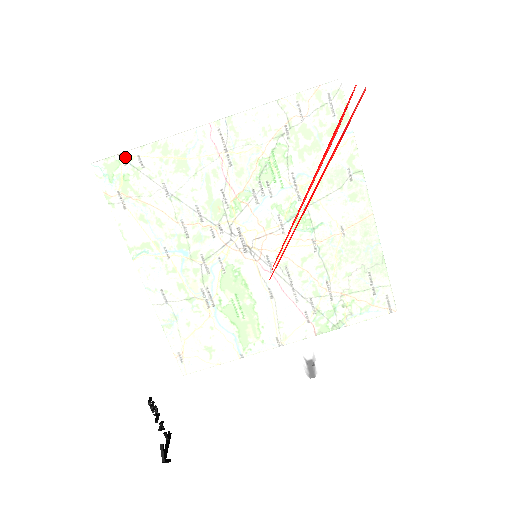
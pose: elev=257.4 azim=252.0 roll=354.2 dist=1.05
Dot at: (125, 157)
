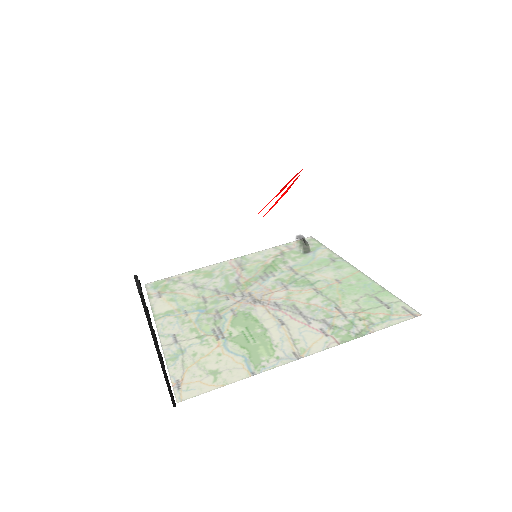
Dot at: (172, 208)
